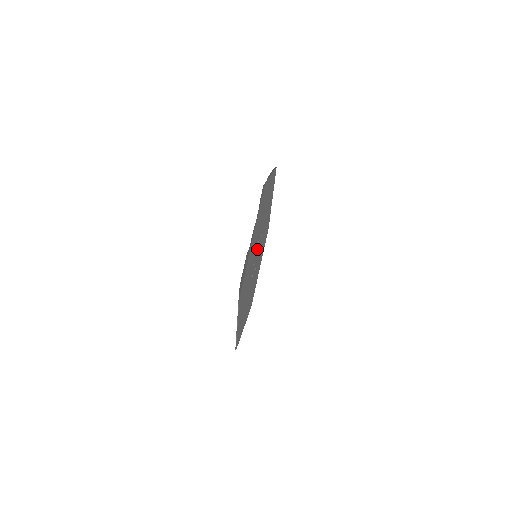
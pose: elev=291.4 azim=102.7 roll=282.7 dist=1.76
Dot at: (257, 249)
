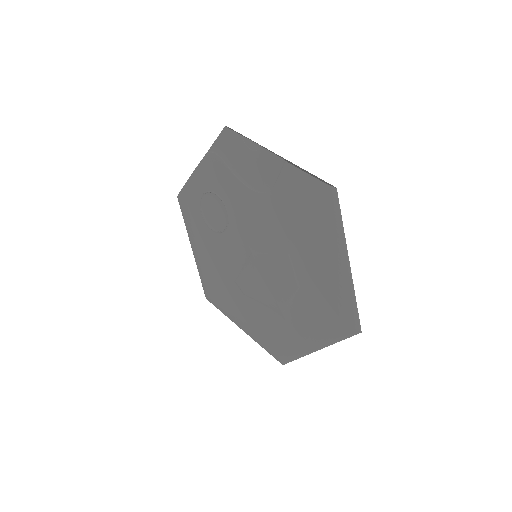
Dot at: (253, 241)
